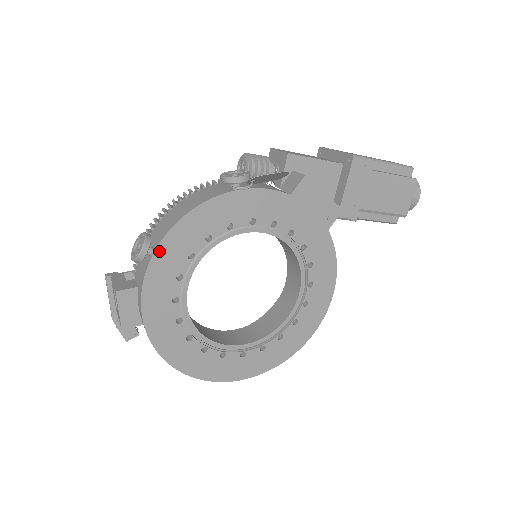
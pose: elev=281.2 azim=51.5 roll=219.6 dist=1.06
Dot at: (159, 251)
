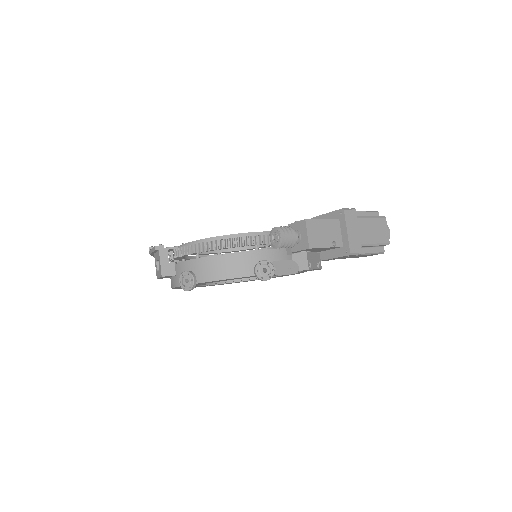
Dot at: (198, 283)
